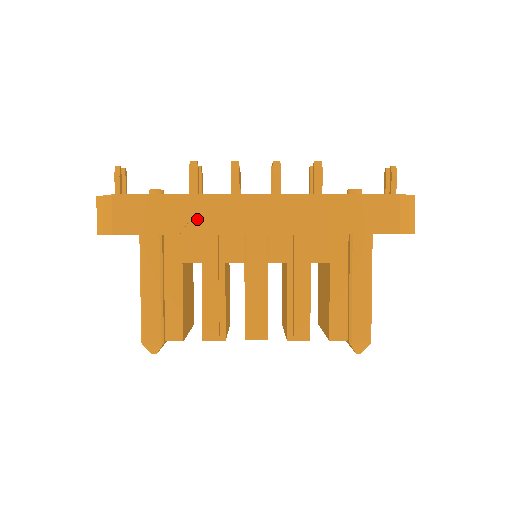
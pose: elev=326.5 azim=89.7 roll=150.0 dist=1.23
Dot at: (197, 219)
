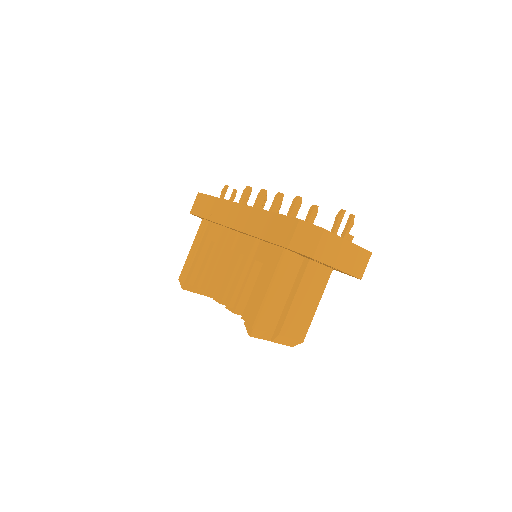
Dot at: (216, 212)
